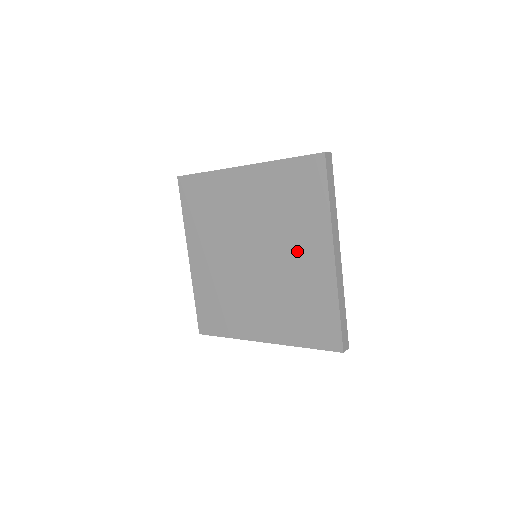
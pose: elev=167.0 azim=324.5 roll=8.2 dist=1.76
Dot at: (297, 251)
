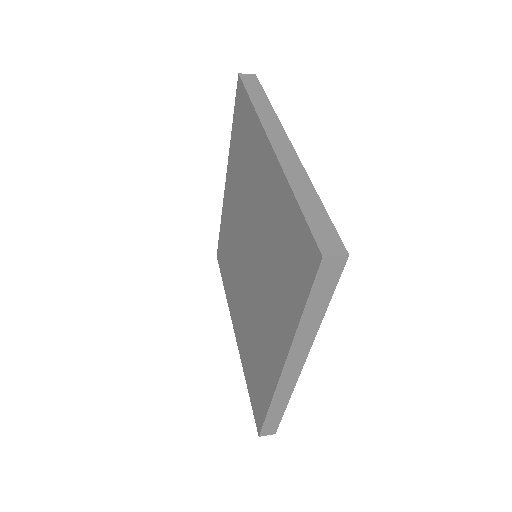
Dot at: (258, 192)
